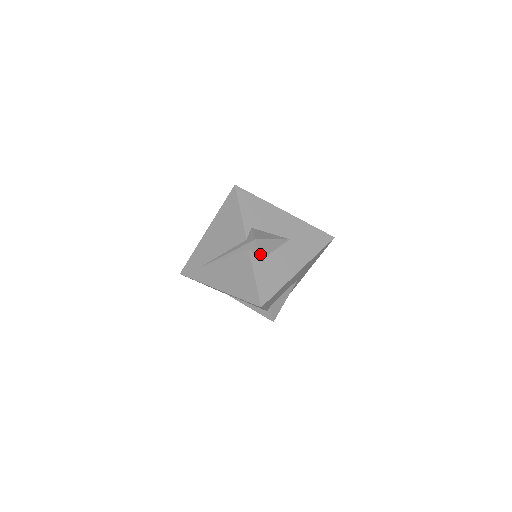
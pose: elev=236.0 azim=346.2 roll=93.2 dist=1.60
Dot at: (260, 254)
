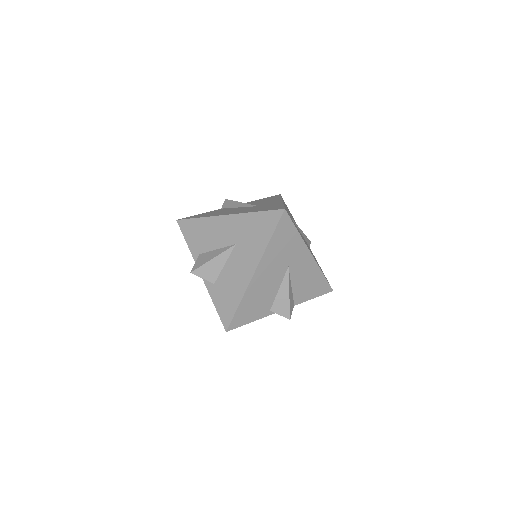
Dot at: (209, 279)
